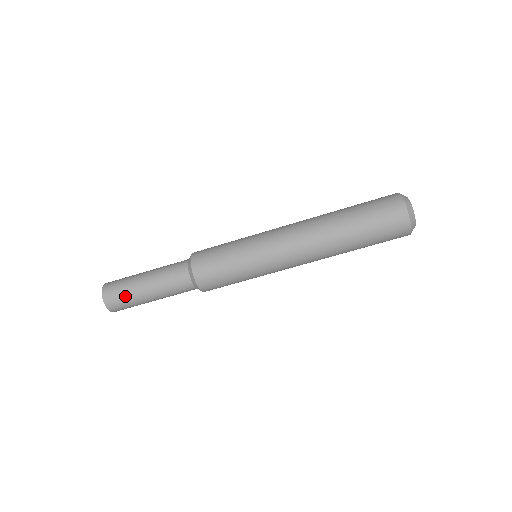
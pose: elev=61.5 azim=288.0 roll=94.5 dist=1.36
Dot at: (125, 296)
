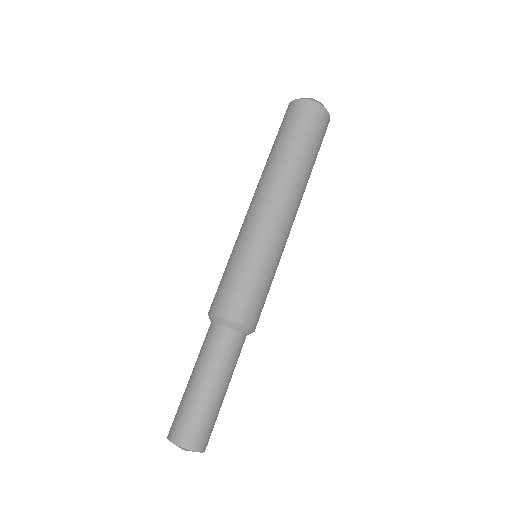
Dot at: (183, 410)
